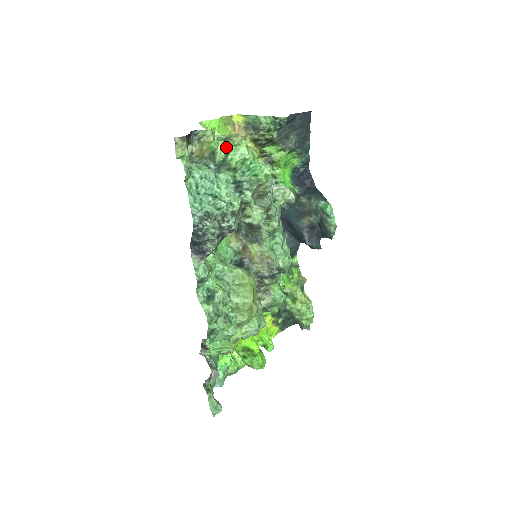
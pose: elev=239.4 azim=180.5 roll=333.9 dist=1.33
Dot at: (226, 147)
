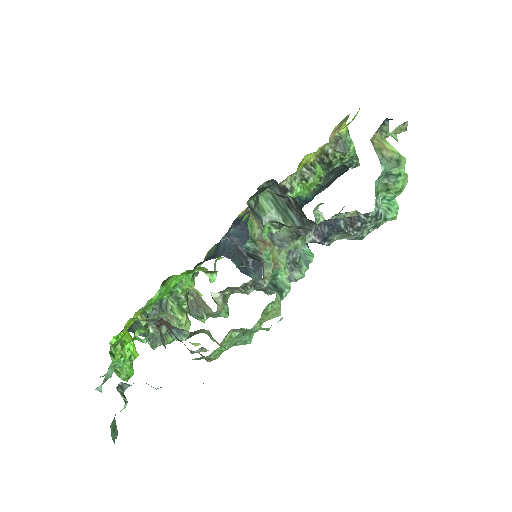
Dot at: occluded
